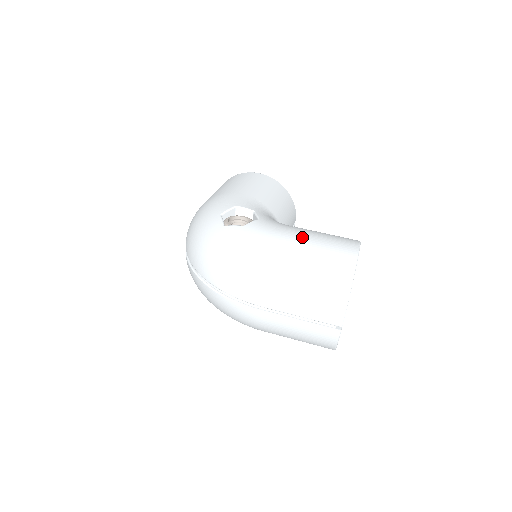
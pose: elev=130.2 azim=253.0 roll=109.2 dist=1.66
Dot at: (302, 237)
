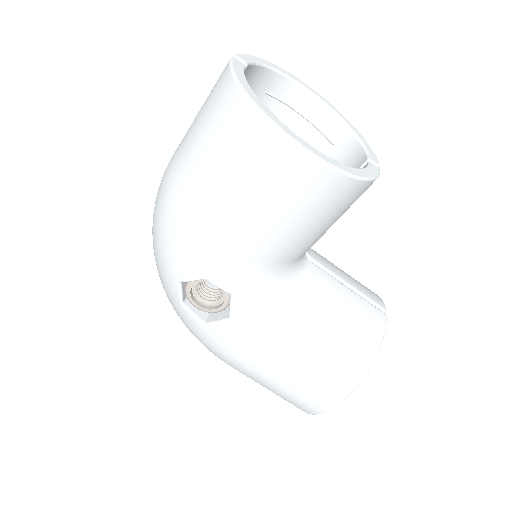
Dot at: (271, 371)
